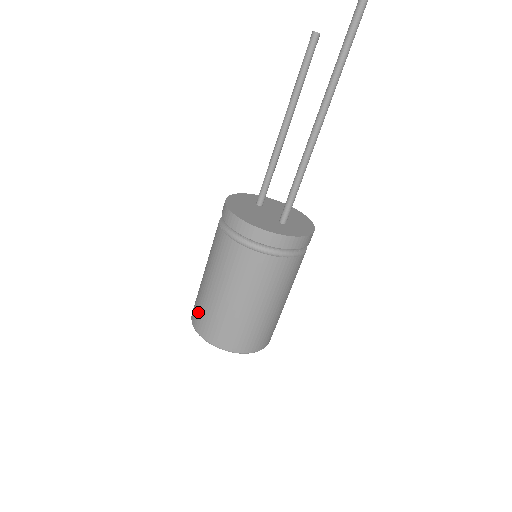
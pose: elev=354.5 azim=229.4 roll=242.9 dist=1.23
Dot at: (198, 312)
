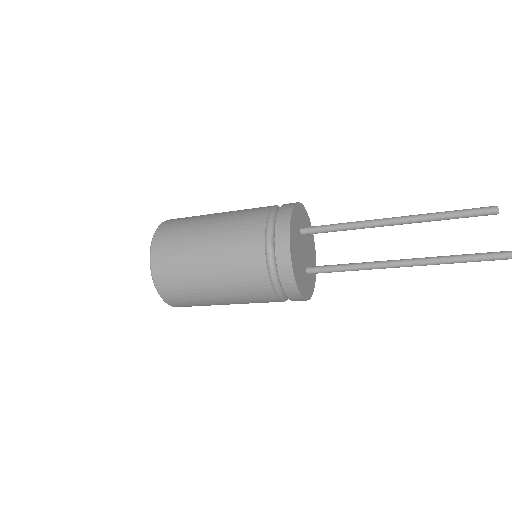
Dot at: (169, 266)
